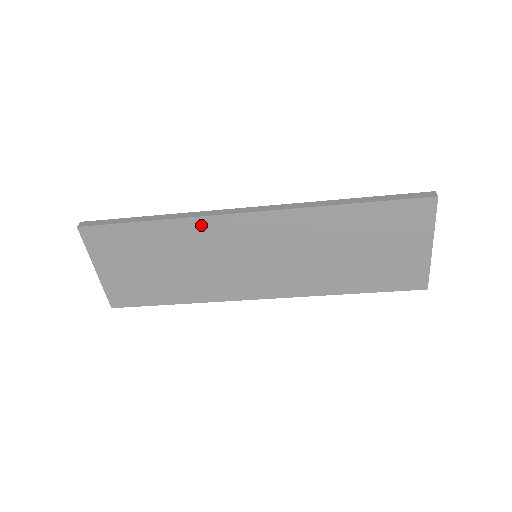
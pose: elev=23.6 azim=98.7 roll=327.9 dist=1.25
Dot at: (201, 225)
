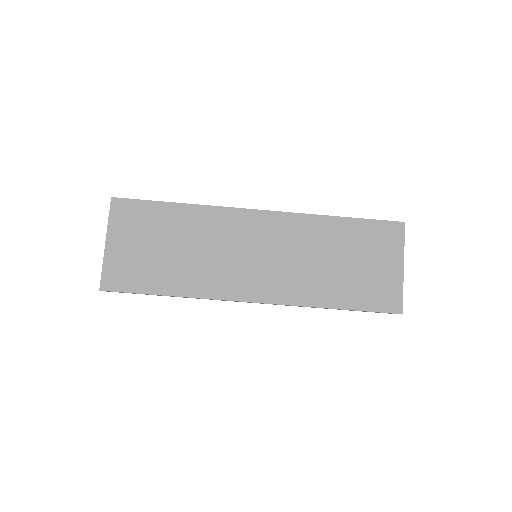
Dot at: (218, 214)
